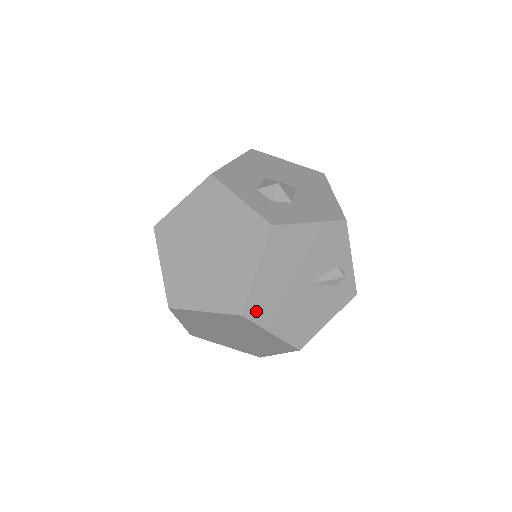
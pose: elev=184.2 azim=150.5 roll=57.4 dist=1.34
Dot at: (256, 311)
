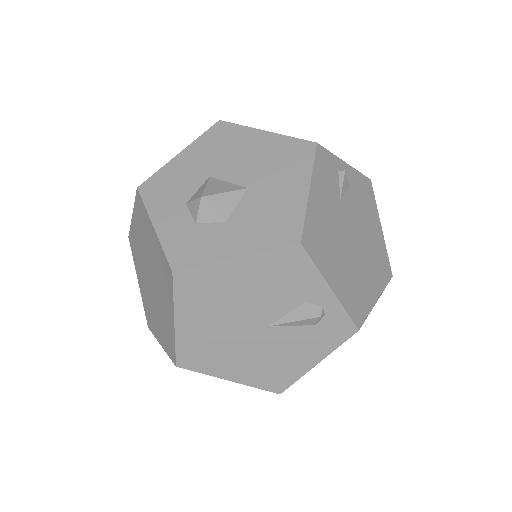
Dot at: (194, 361)
